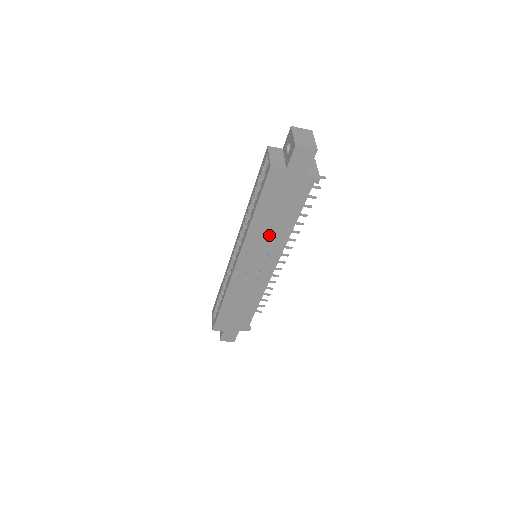
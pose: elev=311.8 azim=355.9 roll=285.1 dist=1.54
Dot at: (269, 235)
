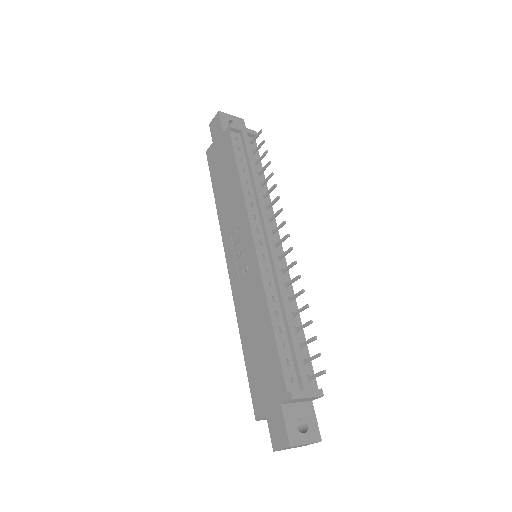
Dot at: (231, 207)
